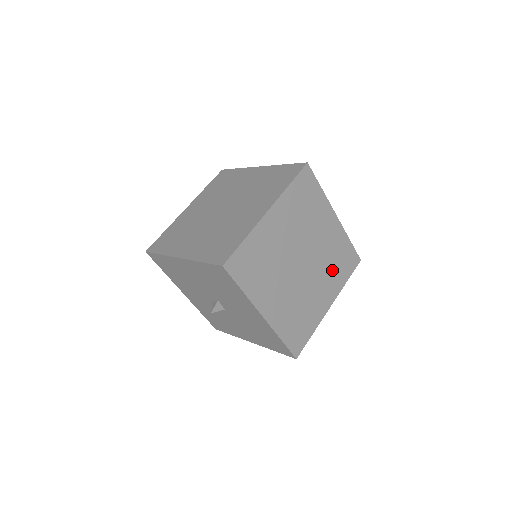
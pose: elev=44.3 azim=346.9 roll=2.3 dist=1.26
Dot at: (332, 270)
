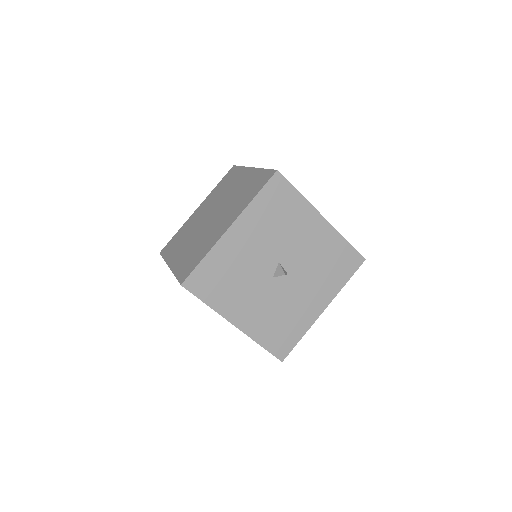
Dot at: occluded
